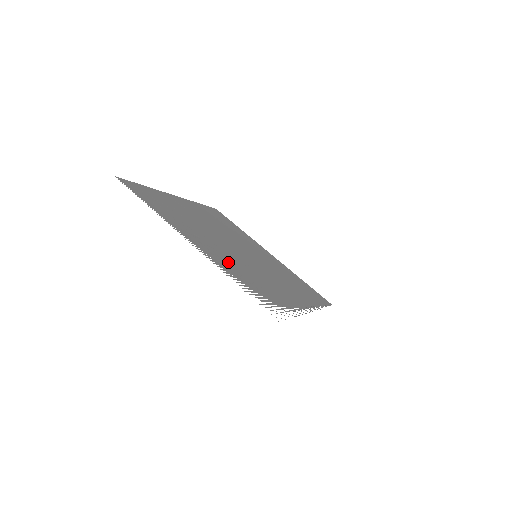
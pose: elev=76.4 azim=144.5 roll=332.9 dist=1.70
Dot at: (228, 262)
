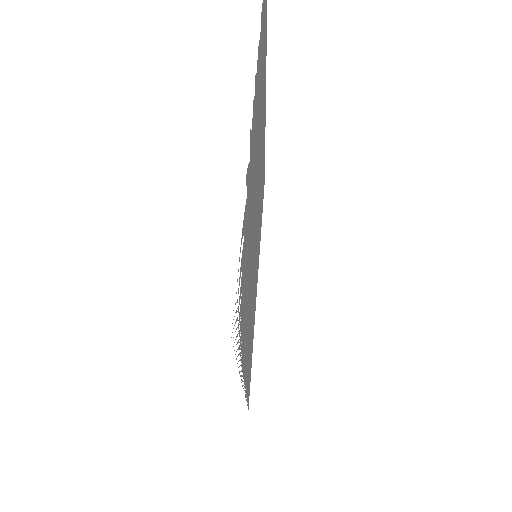
Dot at: occluded
